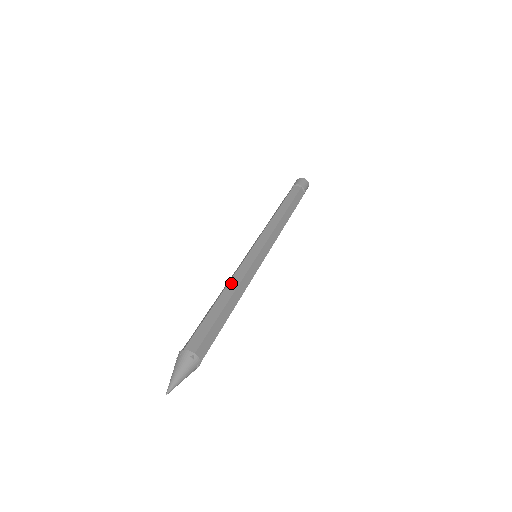
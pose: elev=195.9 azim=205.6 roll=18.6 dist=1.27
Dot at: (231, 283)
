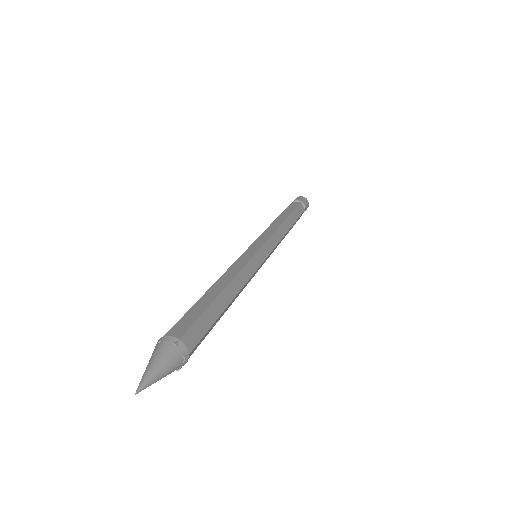
Dot at: (226, 274)
